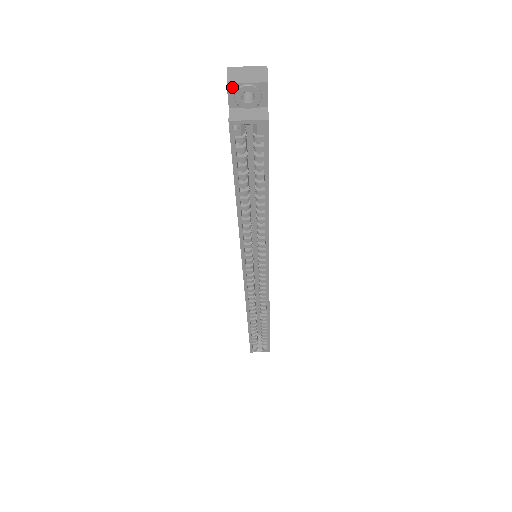
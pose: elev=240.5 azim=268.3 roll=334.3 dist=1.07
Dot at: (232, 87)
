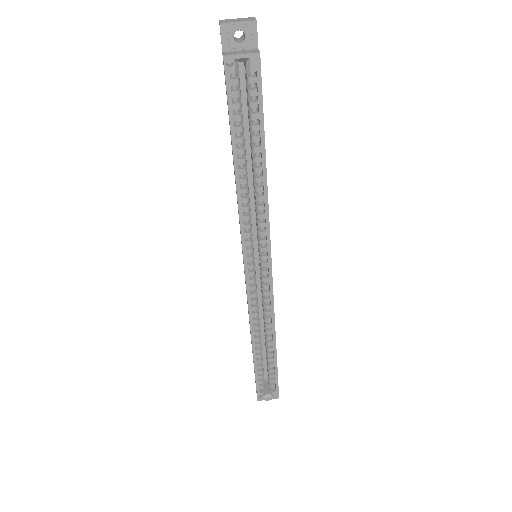
Dot at: (225, 27)
